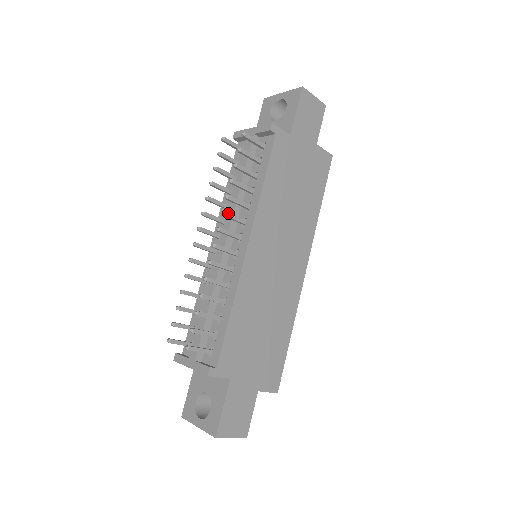
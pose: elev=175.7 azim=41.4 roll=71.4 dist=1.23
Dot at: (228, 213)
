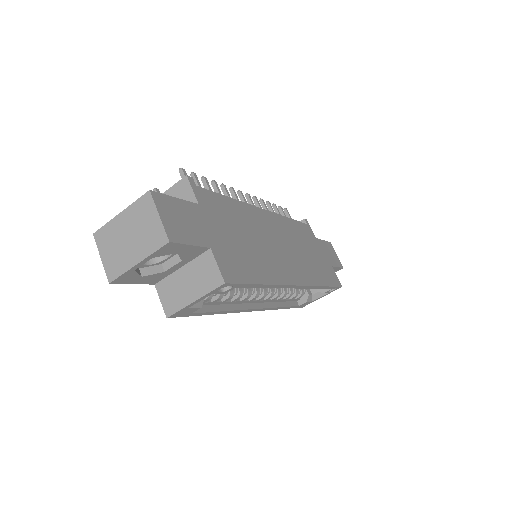
Dot at: (258, 201)
